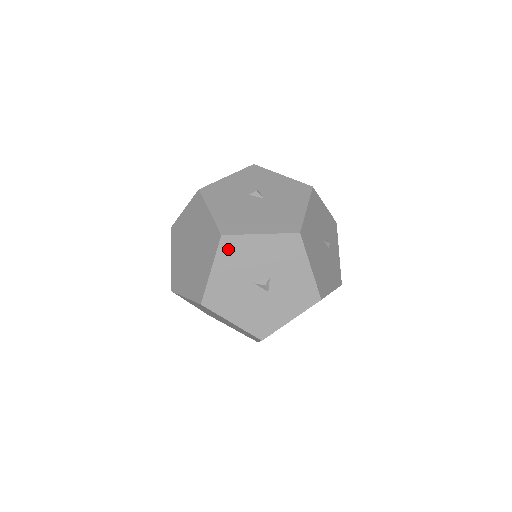
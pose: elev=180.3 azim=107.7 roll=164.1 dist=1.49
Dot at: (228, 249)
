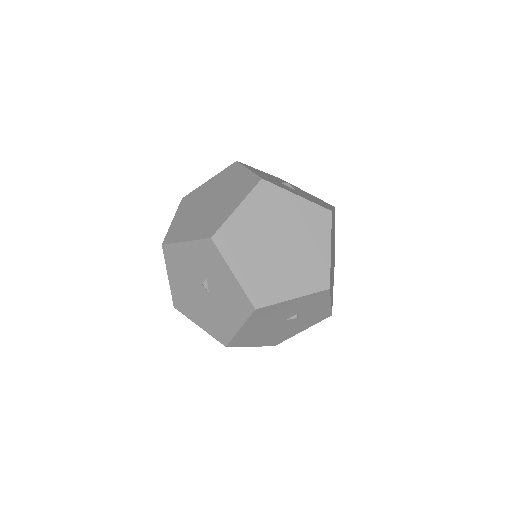
Dot at: occluded
